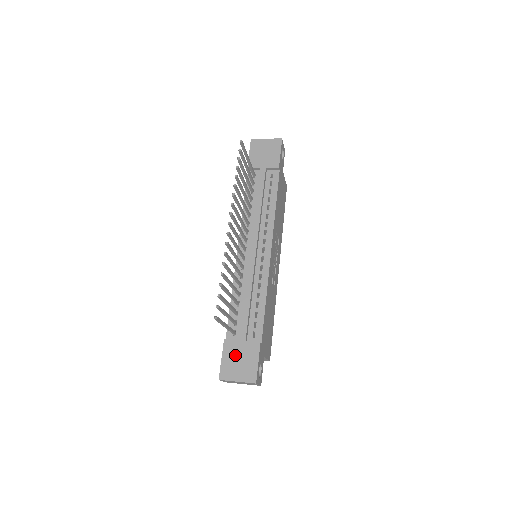
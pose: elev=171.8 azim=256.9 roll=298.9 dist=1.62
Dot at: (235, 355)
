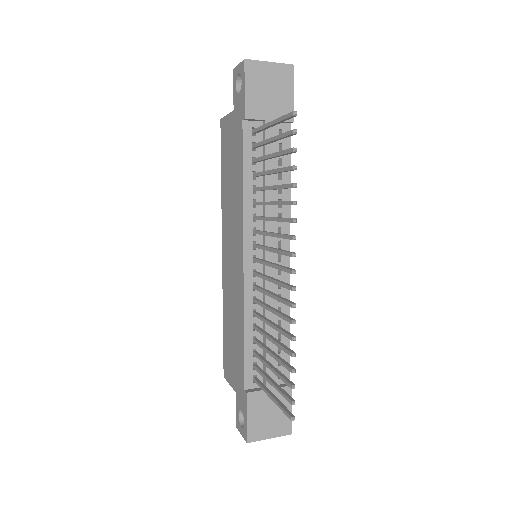
Dot at: (263, 409)
